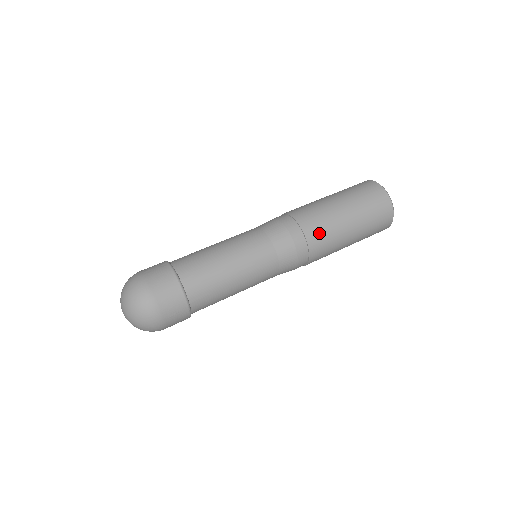
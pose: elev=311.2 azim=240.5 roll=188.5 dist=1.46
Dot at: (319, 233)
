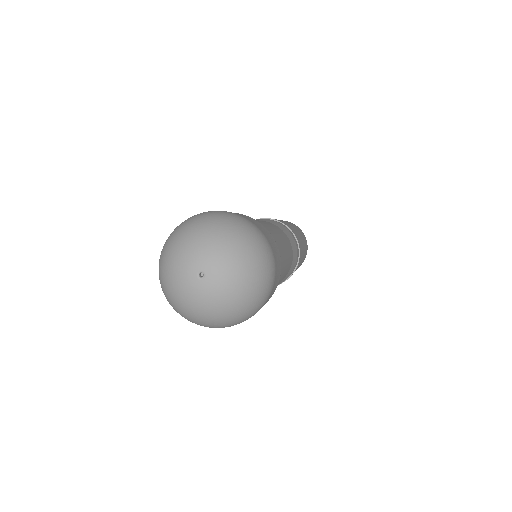
Dot at: (297, 237)
